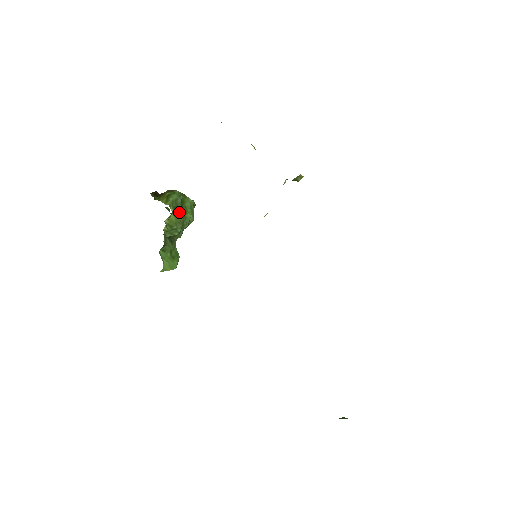
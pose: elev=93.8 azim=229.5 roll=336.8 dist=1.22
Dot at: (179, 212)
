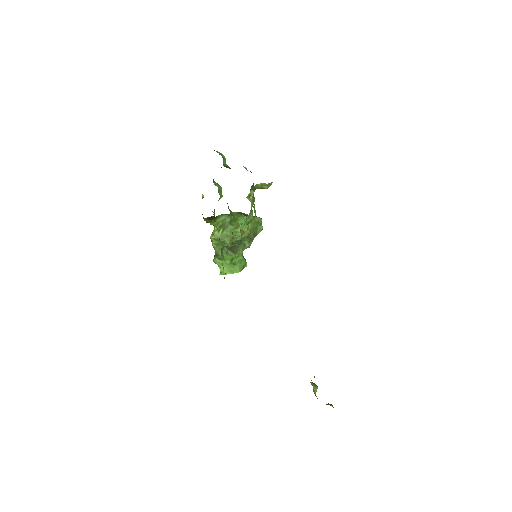
Dot at: (226, 229)
